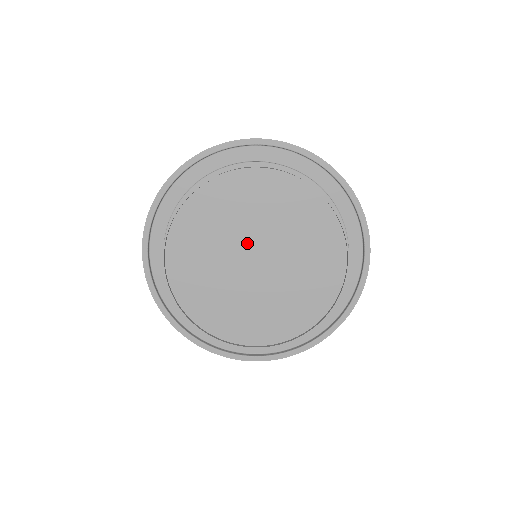
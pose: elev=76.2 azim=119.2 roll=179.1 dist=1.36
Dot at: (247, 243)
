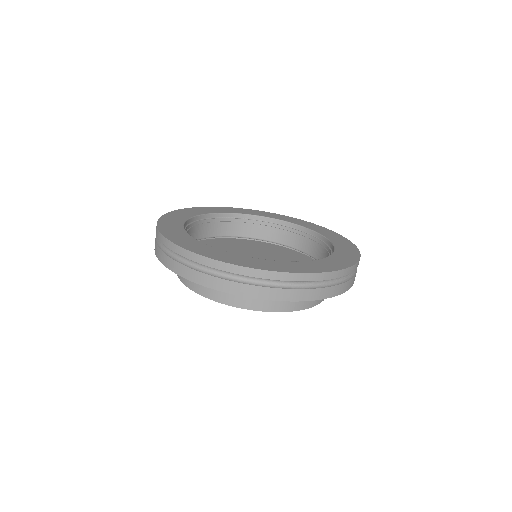
Dot at: occluded
